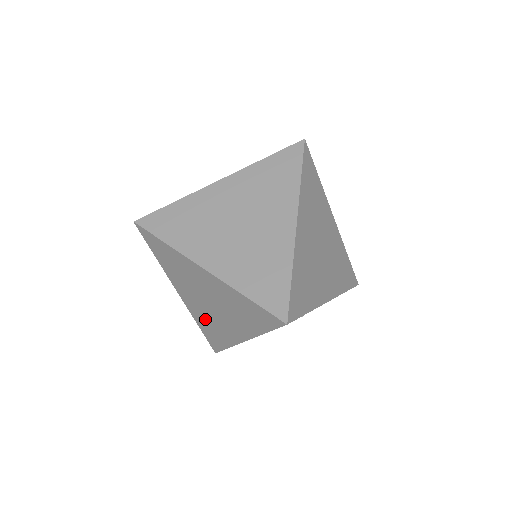
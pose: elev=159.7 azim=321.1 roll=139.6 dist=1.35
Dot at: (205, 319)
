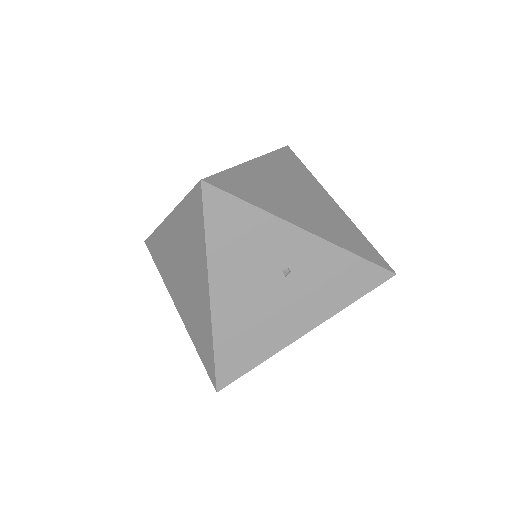
Dot at: (192, 319)
